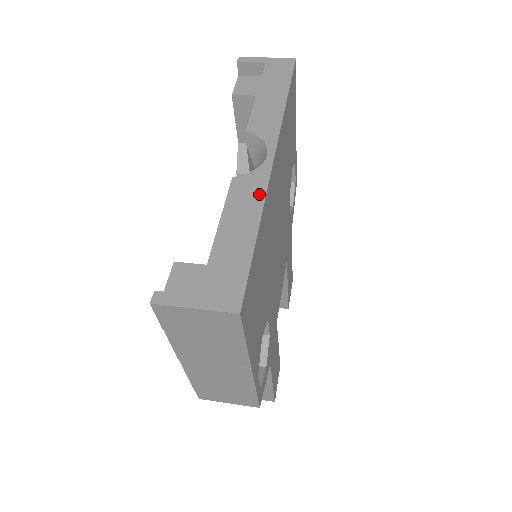
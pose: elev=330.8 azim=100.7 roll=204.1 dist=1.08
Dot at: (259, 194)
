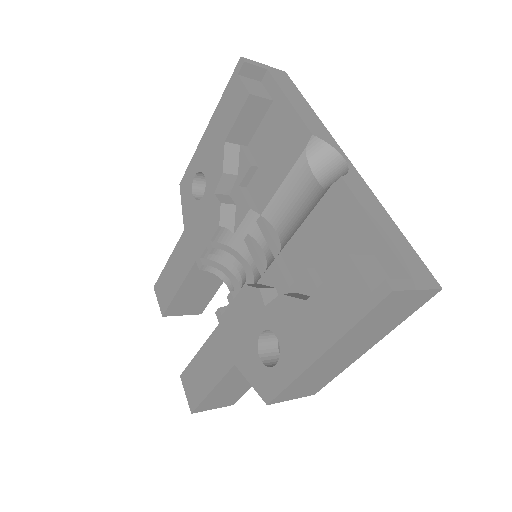
Dot at: (370, 192)
